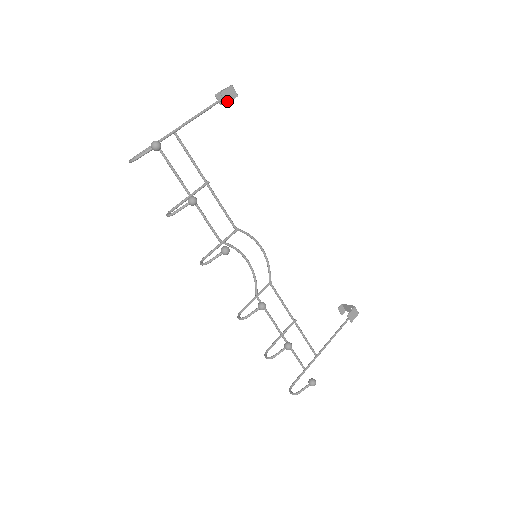
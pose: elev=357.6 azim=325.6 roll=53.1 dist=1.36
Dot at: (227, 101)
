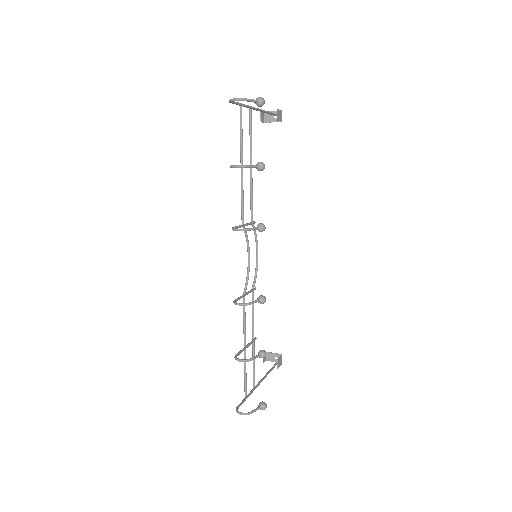
Dot at: (278, 119)
